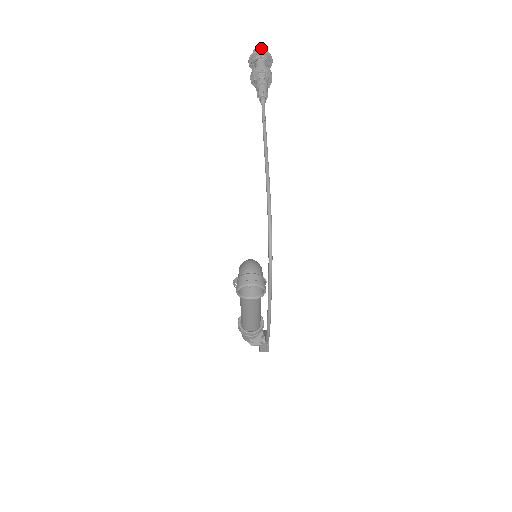
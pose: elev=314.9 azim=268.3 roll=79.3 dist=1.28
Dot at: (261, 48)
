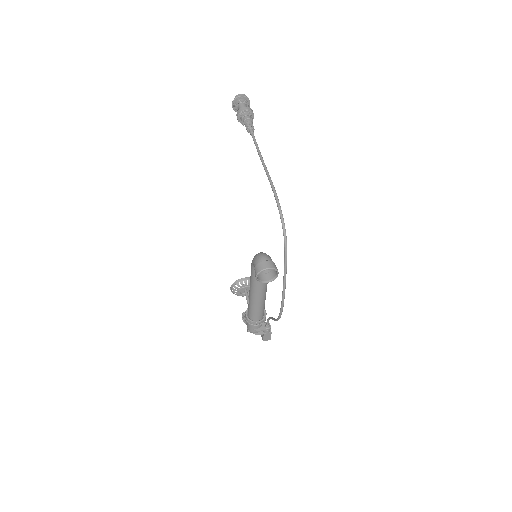
Dot at: (241, 94)
